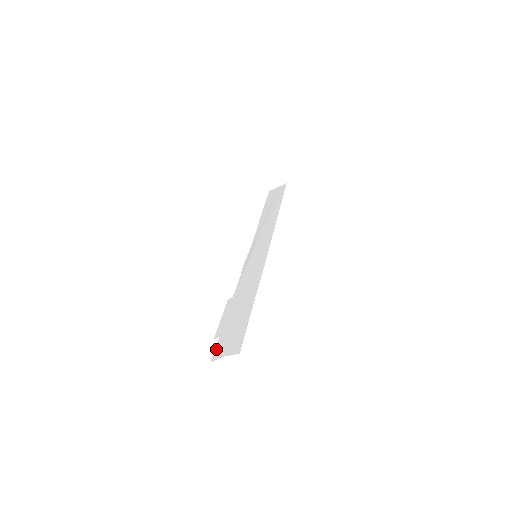
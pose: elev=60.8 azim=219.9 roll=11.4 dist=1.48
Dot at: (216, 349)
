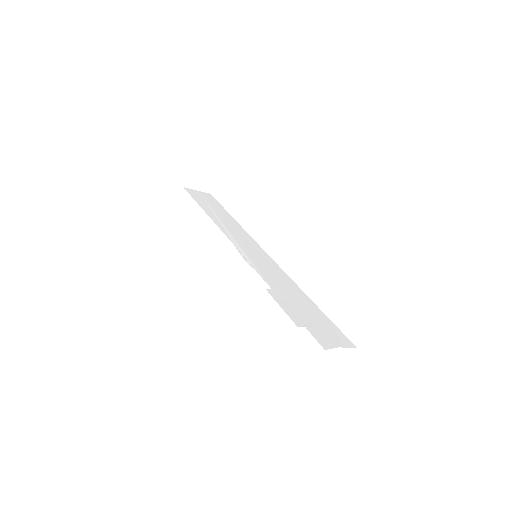
Dot at: (317, 338)
